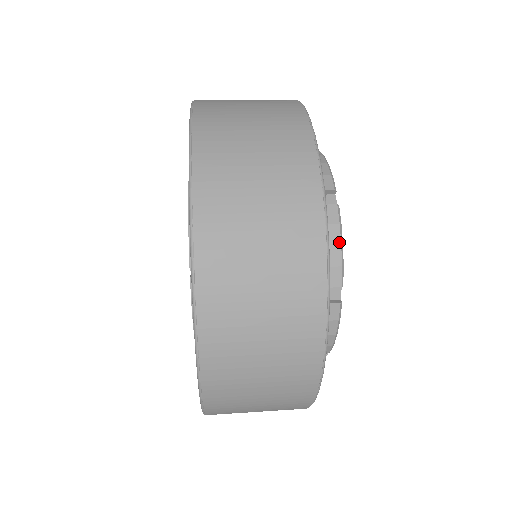
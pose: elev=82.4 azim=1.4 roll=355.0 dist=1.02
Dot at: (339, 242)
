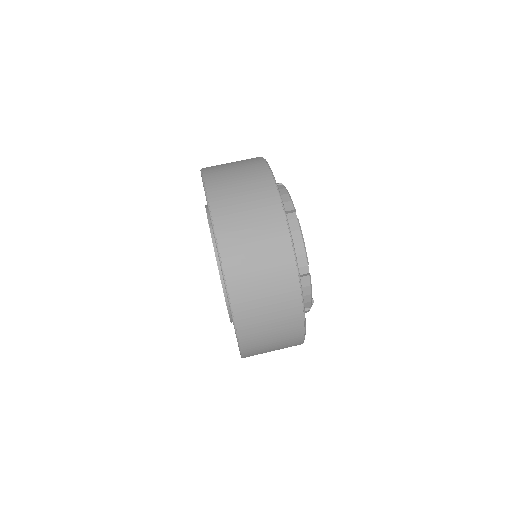
Dot at: (287, 193)
